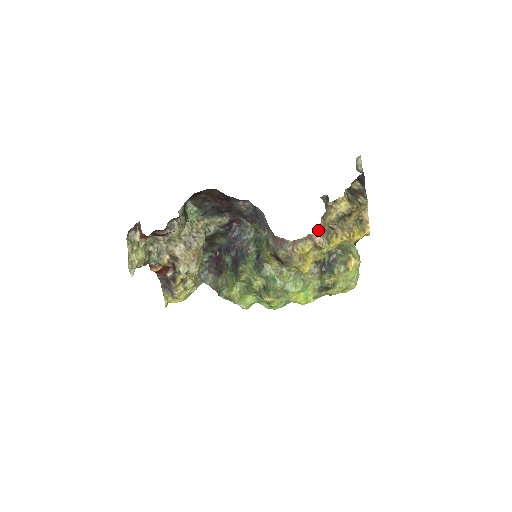
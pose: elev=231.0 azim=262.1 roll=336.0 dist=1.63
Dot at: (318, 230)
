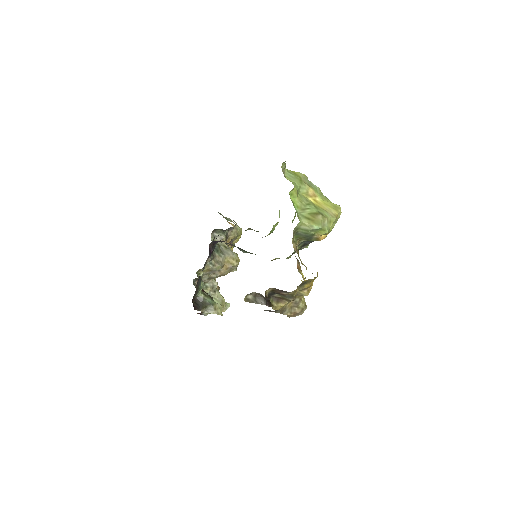
Dot at: occluded
